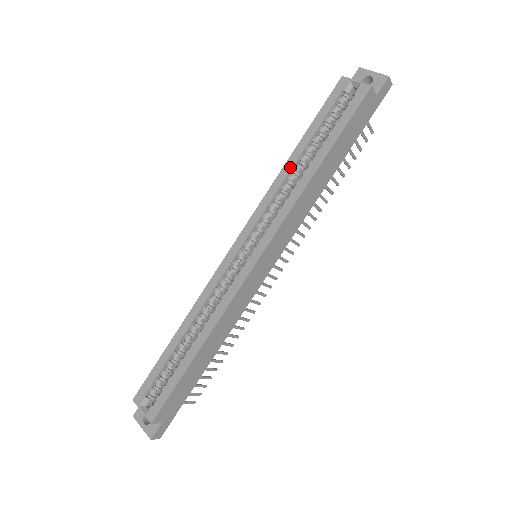
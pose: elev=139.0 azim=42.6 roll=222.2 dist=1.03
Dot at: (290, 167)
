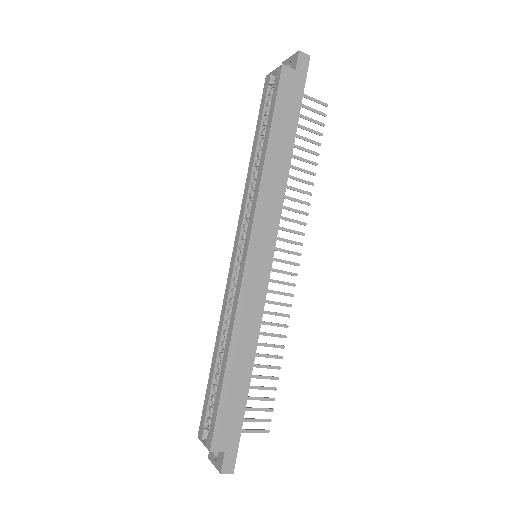
Dot at: (251, 166)
